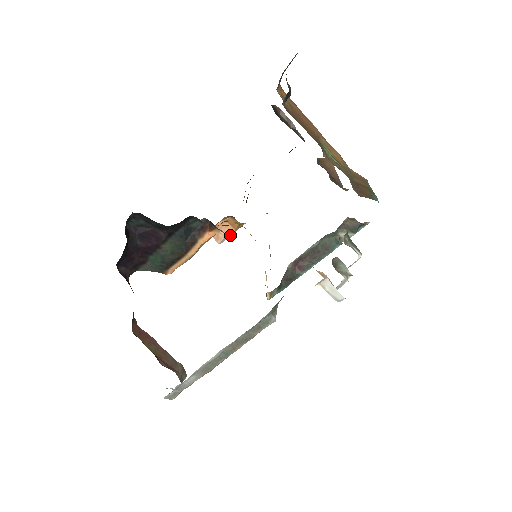
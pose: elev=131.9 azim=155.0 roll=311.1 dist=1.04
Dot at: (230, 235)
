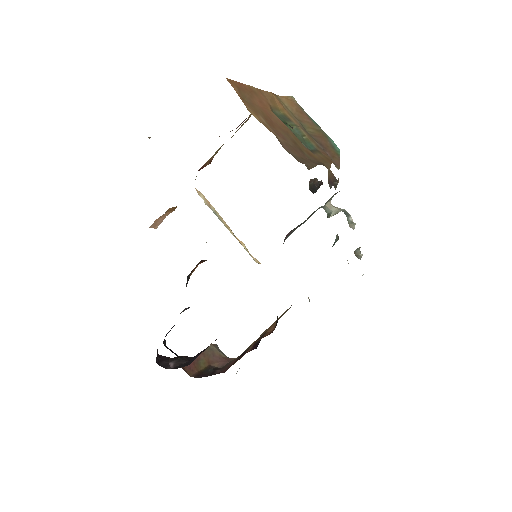
Dot at: (166, 215)
